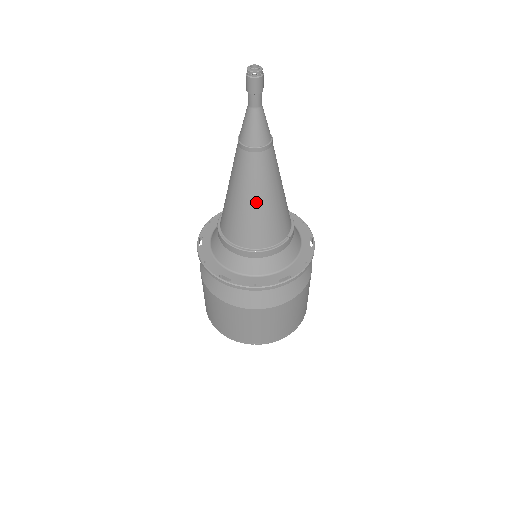
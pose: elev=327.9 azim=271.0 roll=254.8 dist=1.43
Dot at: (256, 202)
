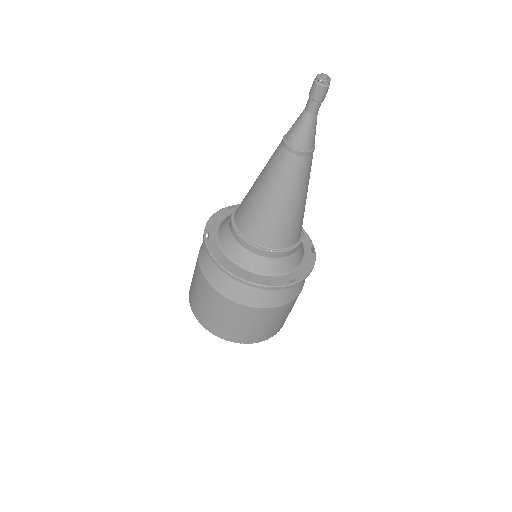
Dot at: (286, 203)
